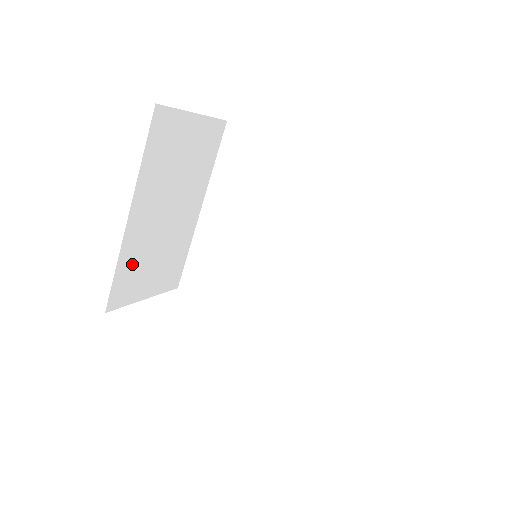
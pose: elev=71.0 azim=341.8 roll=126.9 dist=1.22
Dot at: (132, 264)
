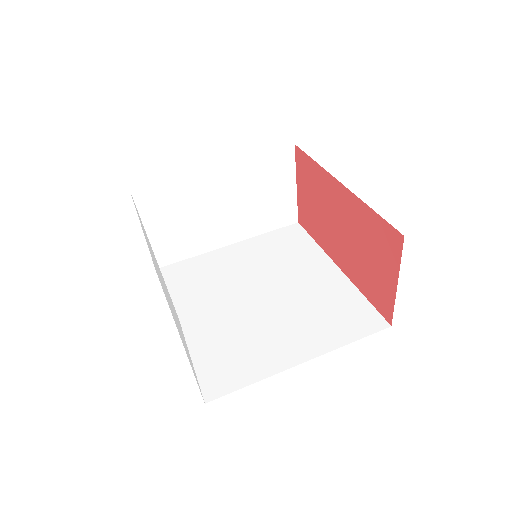
Dot at: (177, 195)
